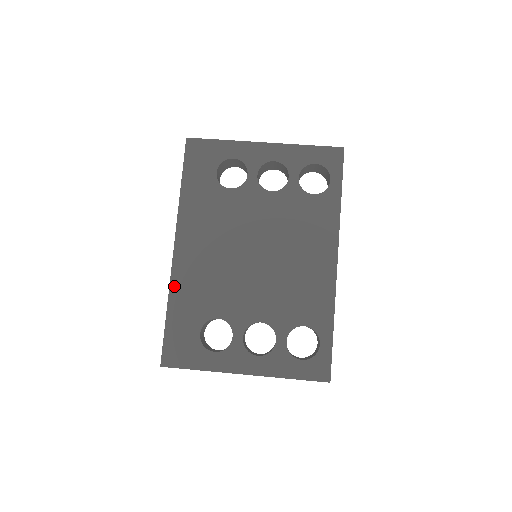
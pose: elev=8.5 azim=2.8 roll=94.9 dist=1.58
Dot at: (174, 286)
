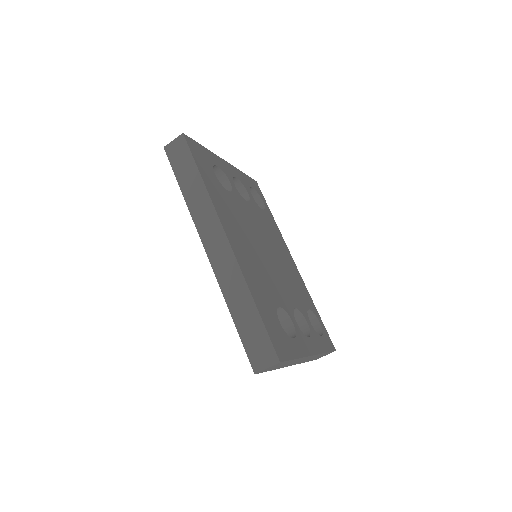
Dot at: (246, 275)
